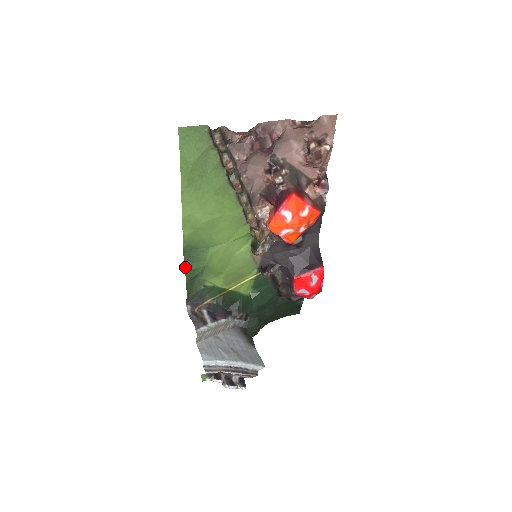
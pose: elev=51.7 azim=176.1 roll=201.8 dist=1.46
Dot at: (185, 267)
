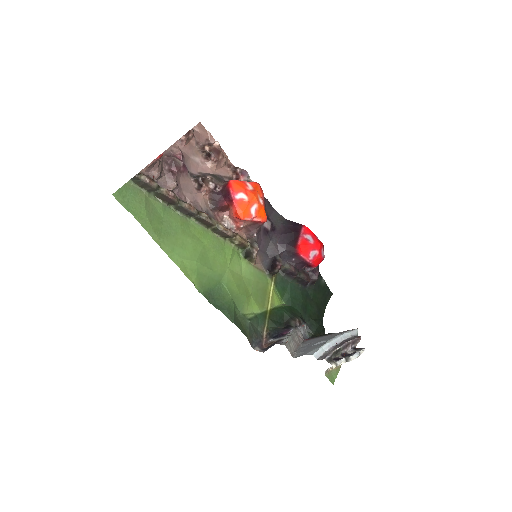
Dot at: occluded
